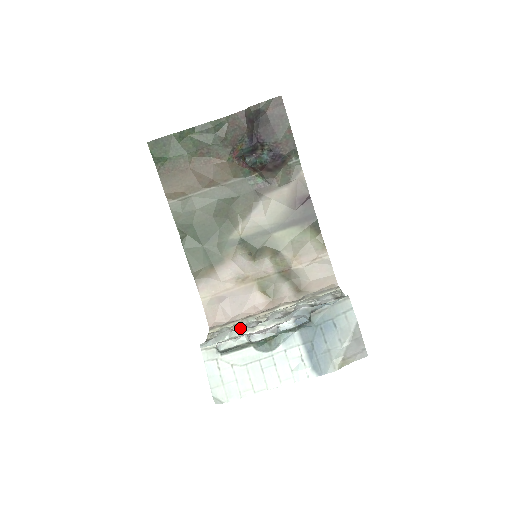
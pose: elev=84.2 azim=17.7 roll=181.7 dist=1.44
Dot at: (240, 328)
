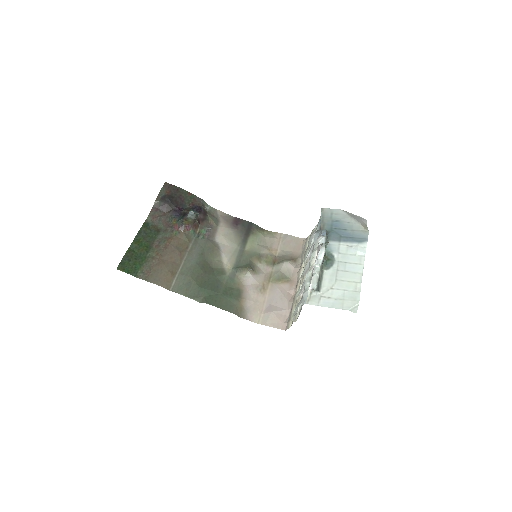
Dot at: occluded
